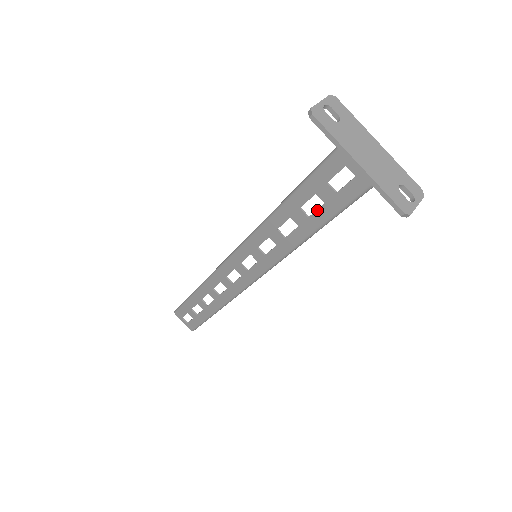
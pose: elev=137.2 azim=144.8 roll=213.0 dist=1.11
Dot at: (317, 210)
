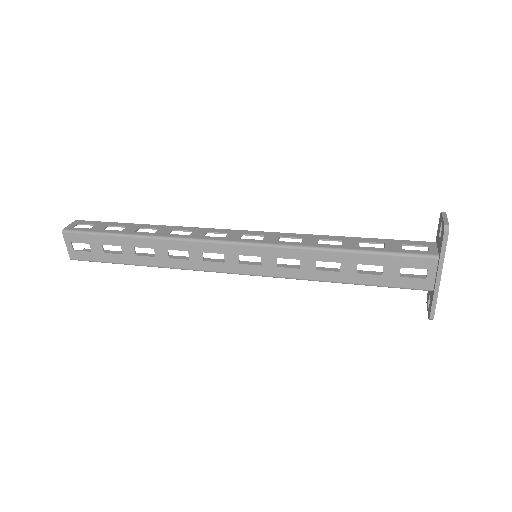
Dot at: (371, 275)
